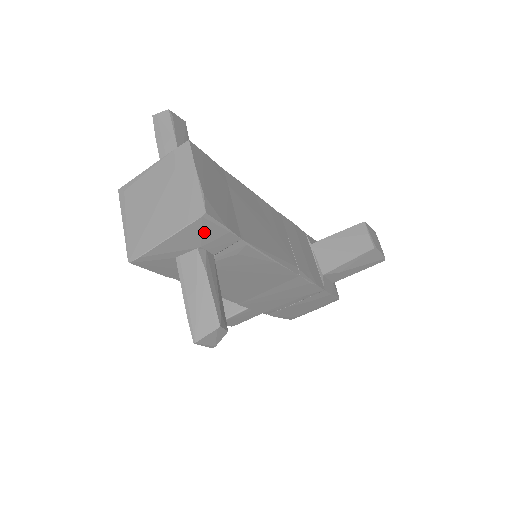
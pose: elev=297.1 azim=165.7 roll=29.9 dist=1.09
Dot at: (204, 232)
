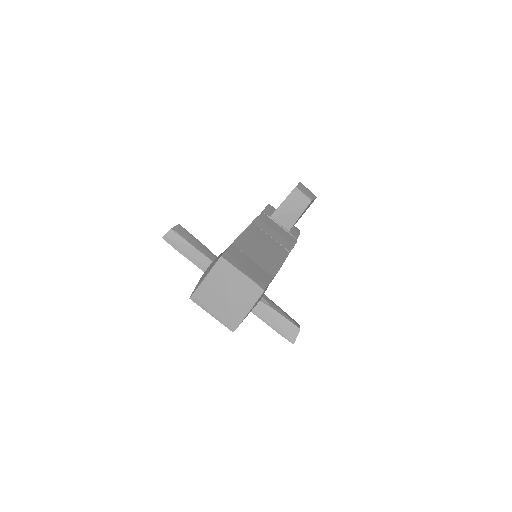
Dot at: occluded
